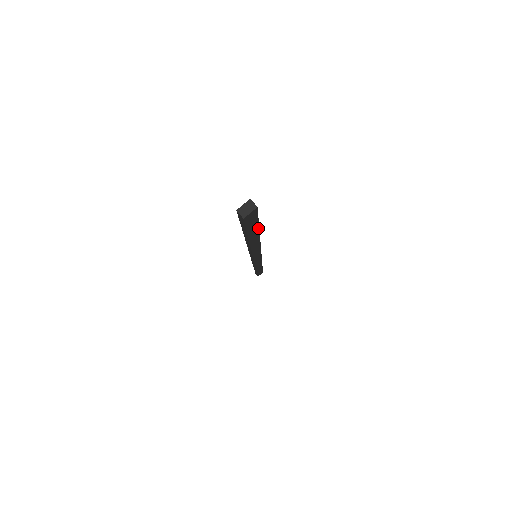
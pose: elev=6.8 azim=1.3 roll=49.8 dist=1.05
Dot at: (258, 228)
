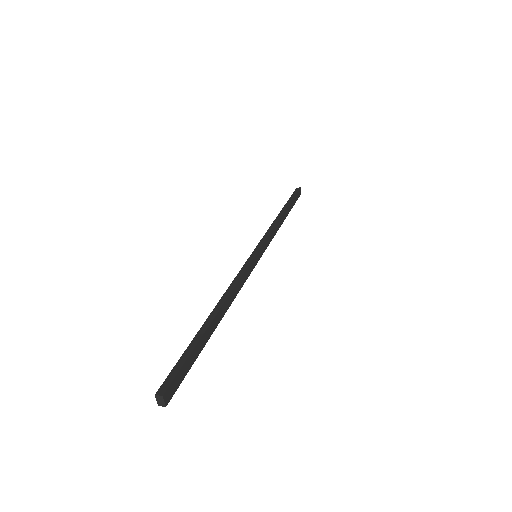
Dot at: (200, 340)
